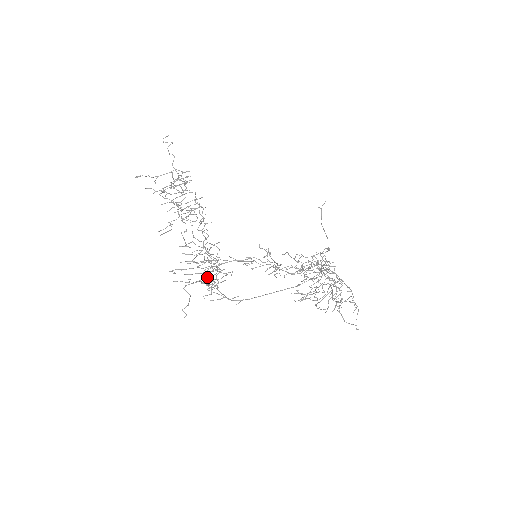
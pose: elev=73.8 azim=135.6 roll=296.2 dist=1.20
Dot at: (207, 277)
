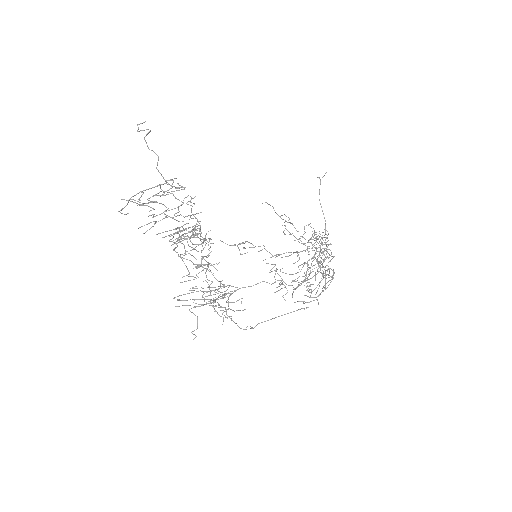
Dot at: (214, 302)
